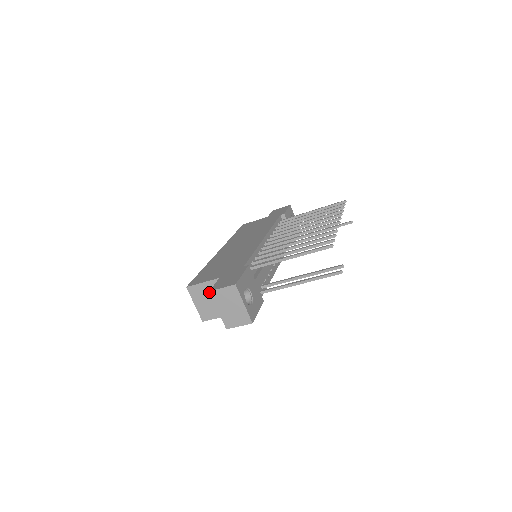
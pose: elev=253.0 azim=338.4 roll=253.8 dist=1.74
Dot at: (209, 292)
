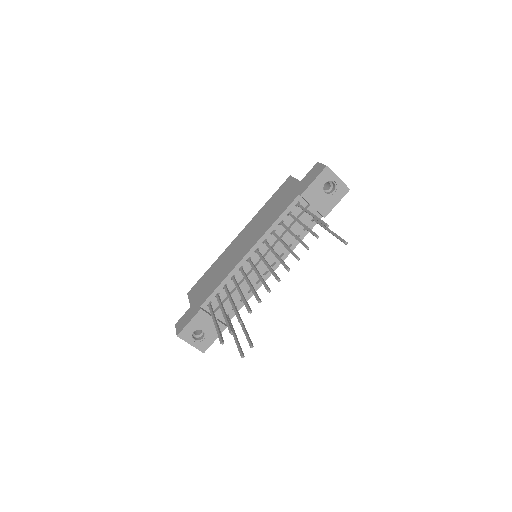
Dot at: (175, 325)
